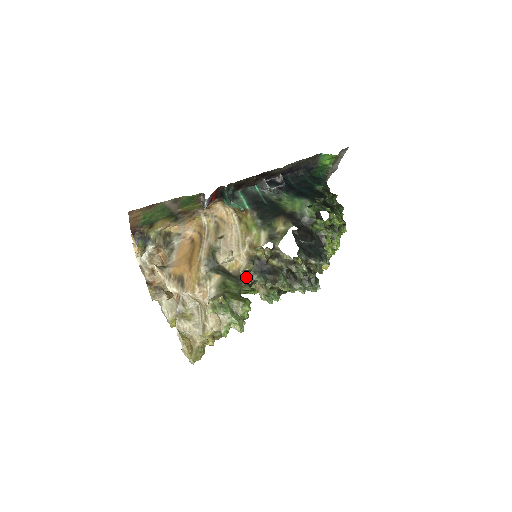
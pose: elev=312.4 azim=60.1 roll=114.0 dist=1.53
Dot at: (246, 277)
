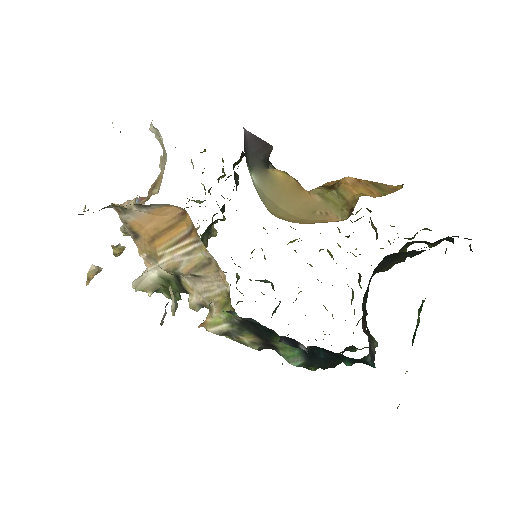
Dot at: occluded
